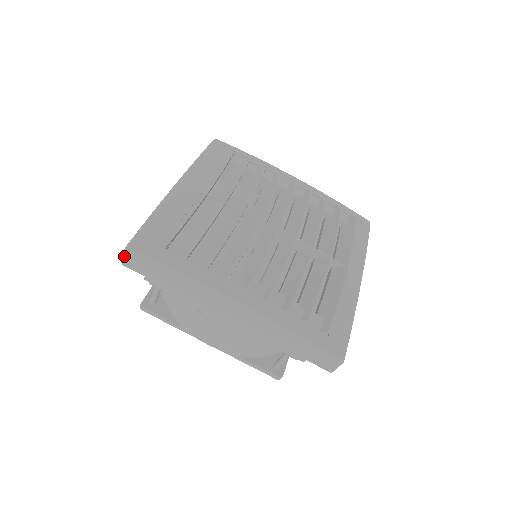
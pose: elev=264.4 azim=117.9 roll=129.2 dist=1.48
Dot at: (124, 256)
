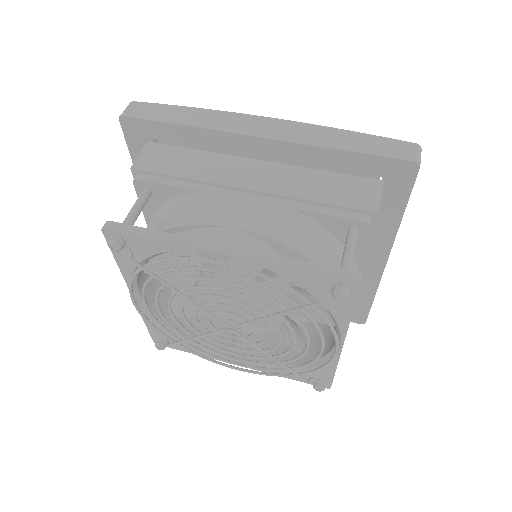
Dot at: (127, 107)
